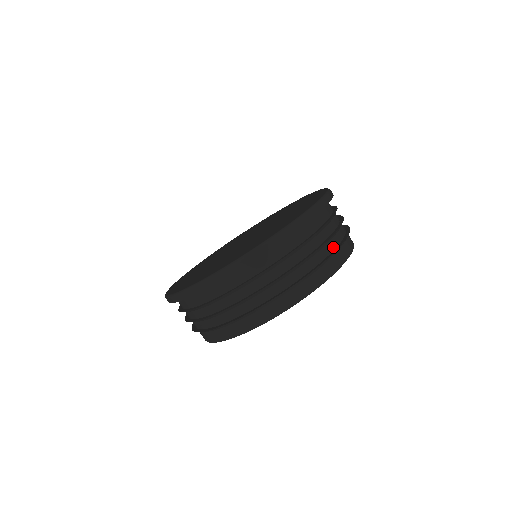
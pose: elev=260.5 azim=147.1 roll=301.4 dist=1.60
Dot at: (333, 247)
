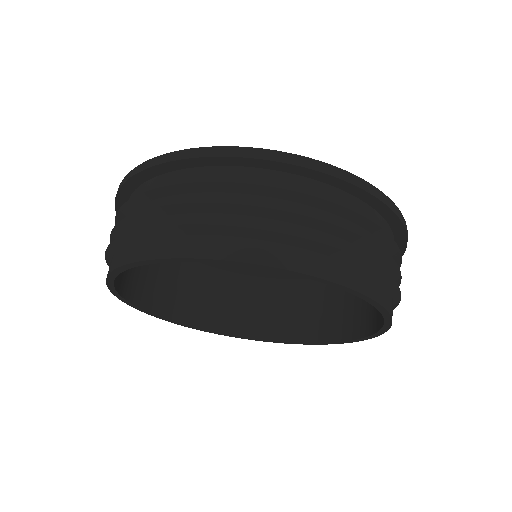
Dot at: occluded
